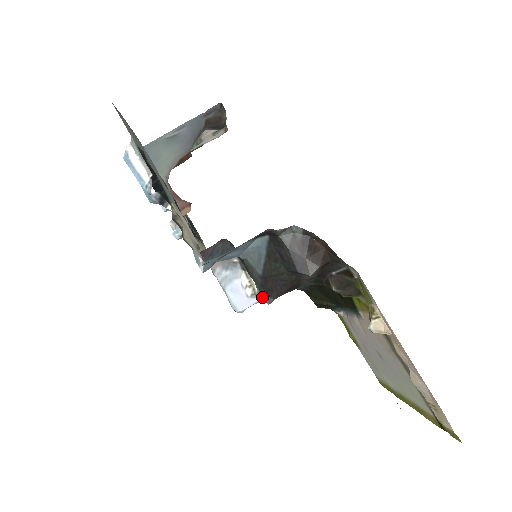
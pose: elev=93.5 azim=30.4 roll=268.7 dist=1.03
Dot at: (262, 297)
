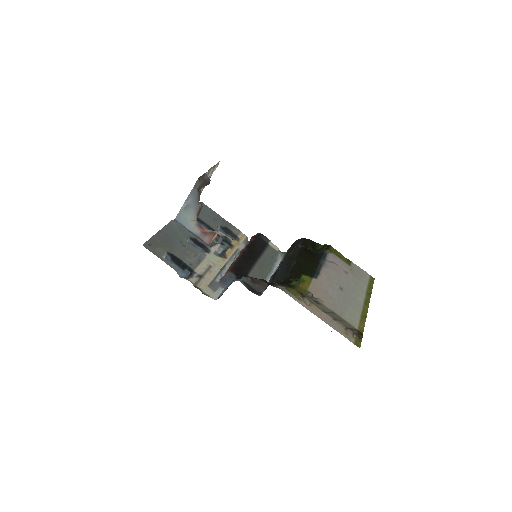
Dot at: occluded
